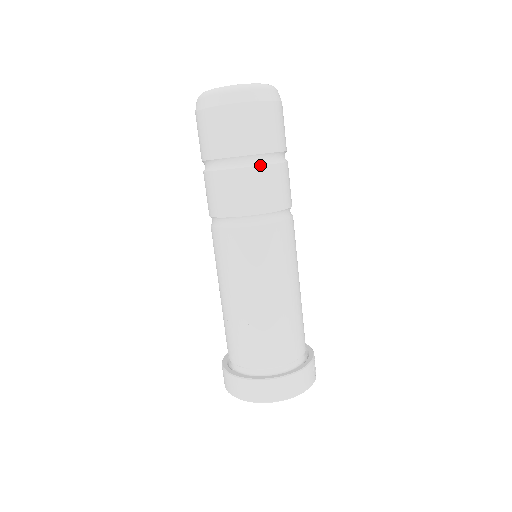
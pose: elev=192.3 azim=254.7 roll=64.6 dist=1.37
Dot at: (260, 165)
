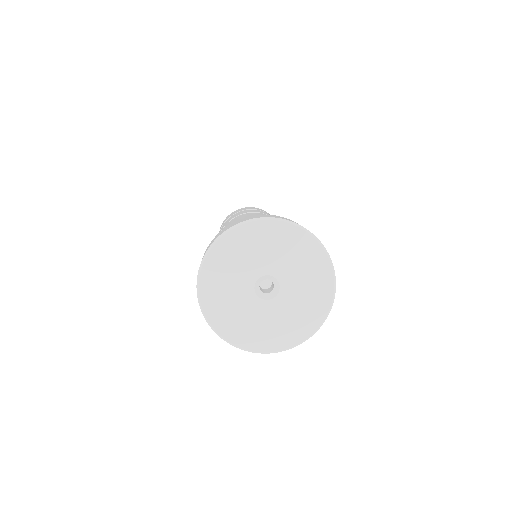
Dot at: occluded
